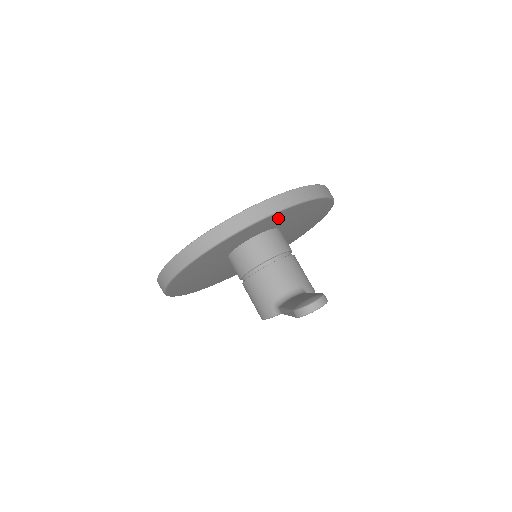
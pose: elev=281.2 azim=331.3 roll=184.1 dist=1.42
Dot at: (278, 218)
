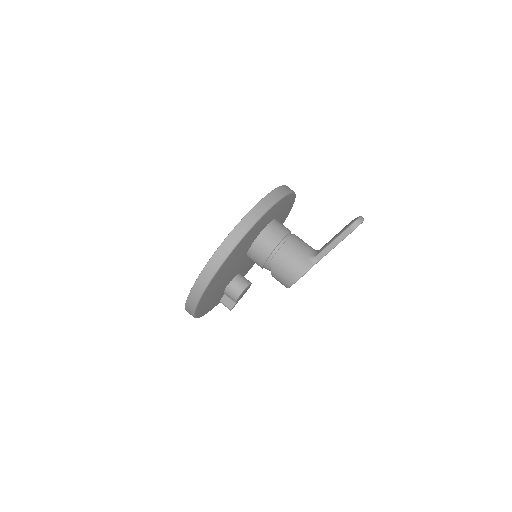
Dot at: (286, 204)
